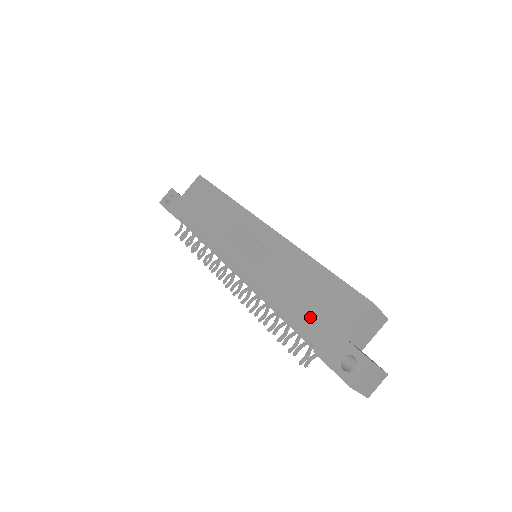
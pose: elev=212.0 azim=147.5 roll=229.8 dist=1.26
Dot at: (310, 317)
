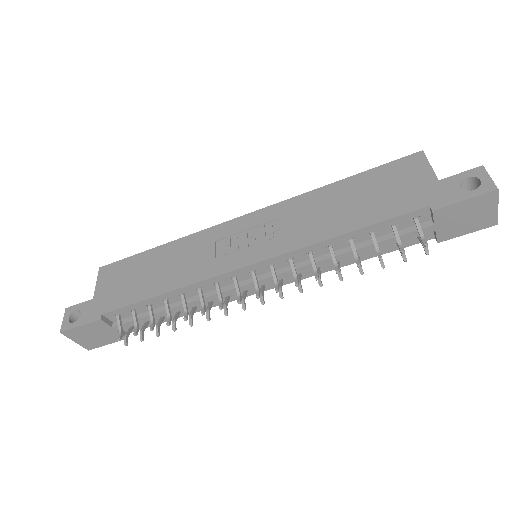
Dot at: (390, 203)
